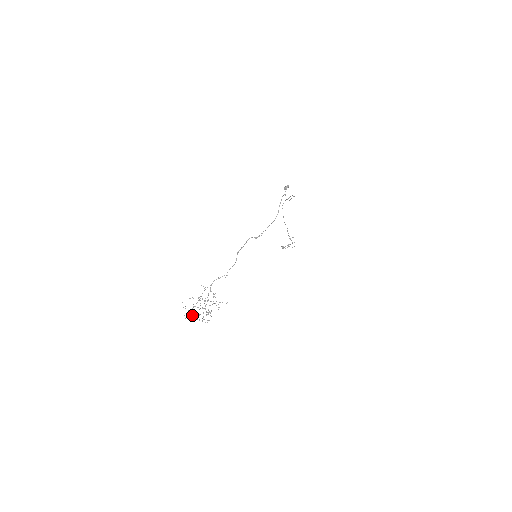
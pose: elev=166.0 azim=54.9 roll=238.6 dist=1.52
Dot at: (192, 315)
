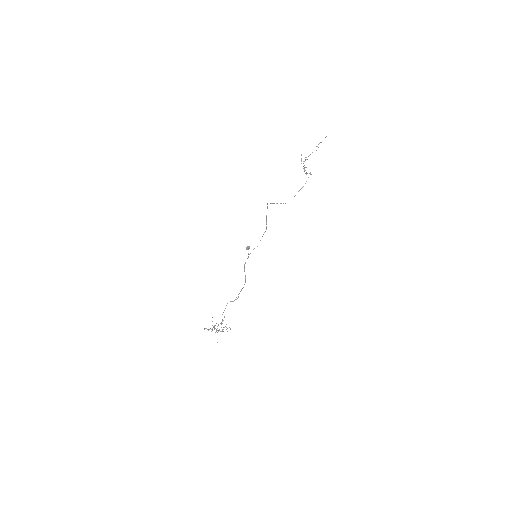
Dot at: occluded
